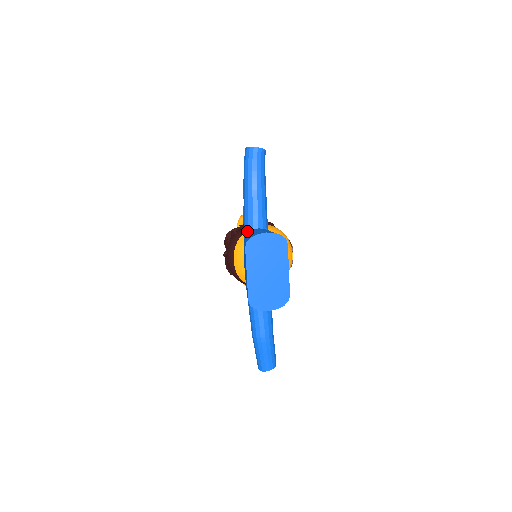
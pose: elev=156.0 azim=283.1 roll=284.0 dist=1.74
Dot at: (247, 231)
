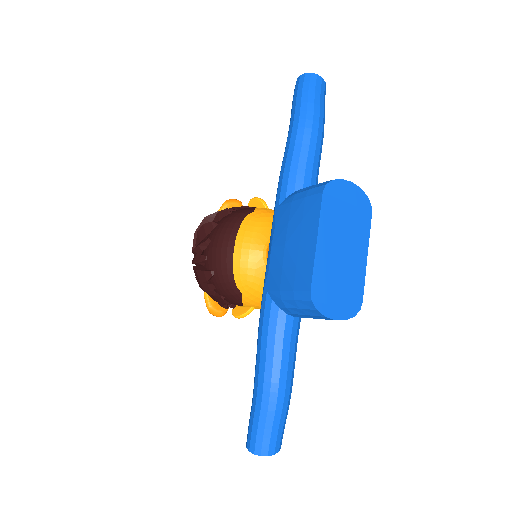
Dot at: (291, 189)
